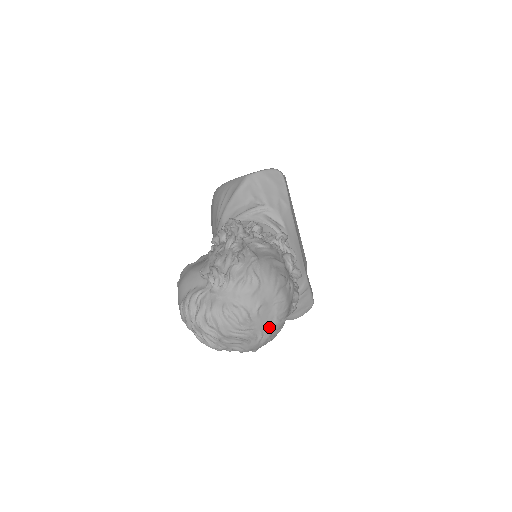
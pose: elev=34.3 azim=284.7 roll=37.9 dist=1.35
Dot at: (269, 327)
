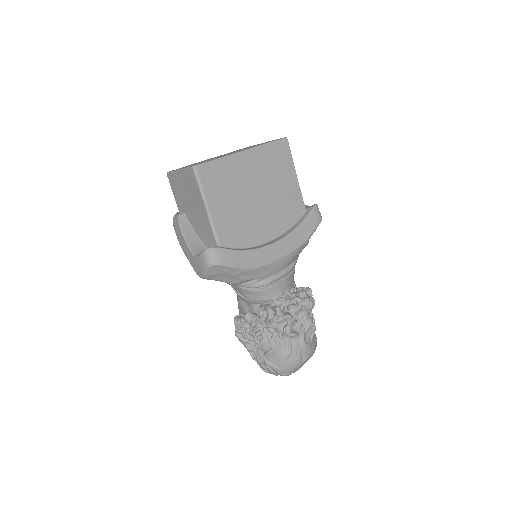
Dot at: occluded
